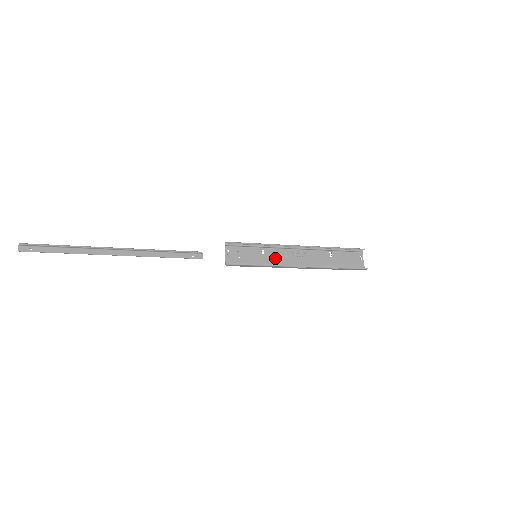
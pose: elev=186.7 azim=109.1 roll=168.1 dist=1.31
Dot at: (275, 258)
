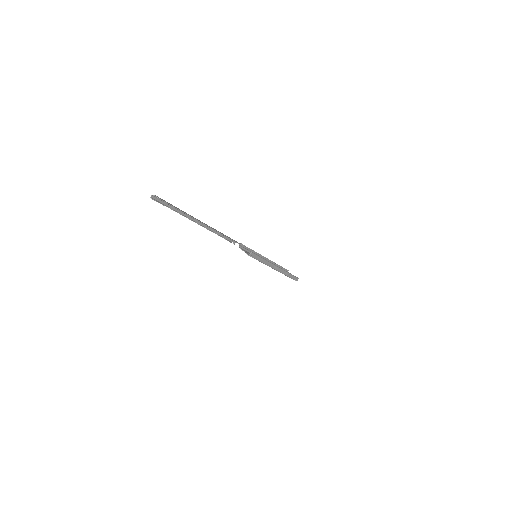
Dot at: occluded
